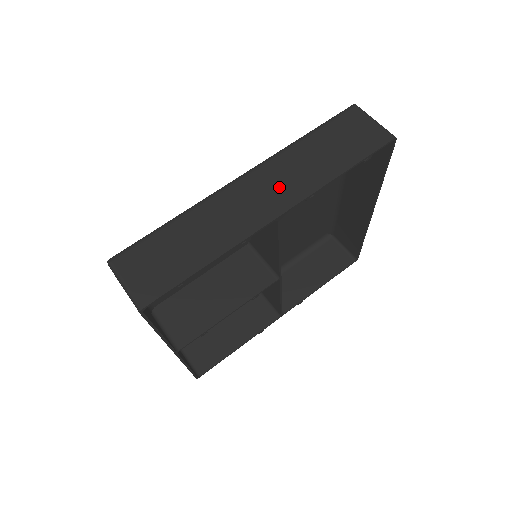
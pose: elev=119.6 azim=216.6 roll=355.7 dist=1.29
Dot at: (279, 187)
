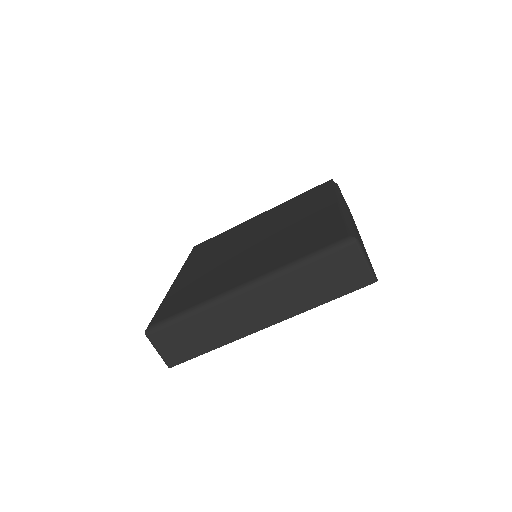
Dot at: (271, 306)
